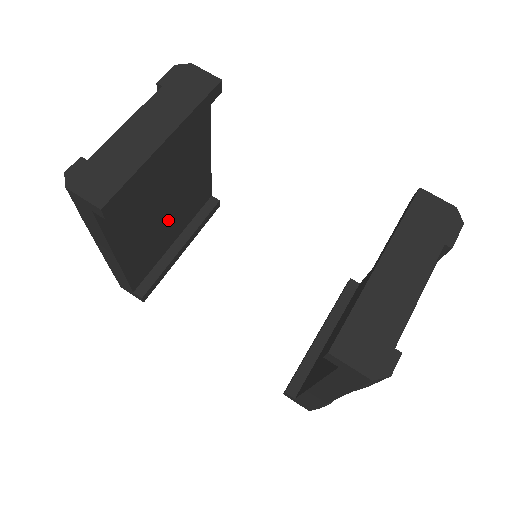
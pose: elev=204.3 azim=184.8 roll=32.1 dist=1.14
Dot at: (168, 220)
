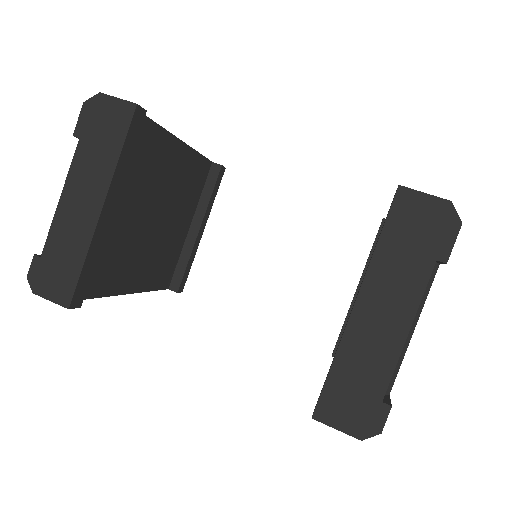
Dot at: (168, 224)
